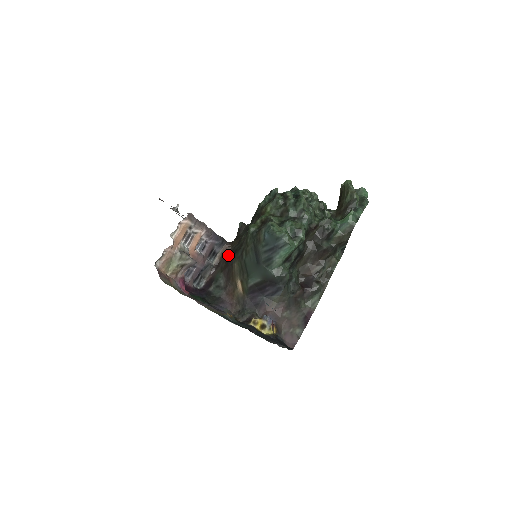
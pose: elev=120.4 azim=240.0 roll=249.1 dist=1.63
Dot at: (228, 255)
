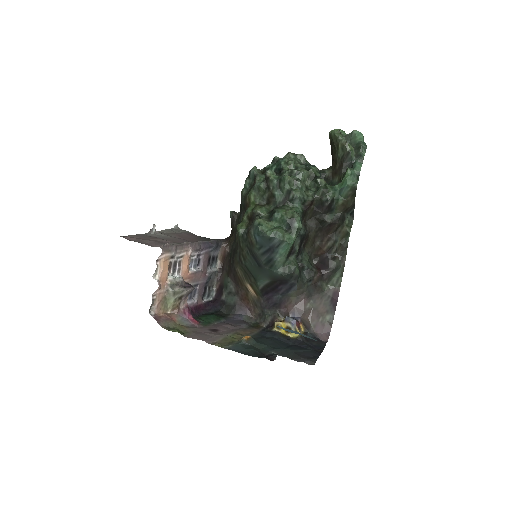
Dot at: (229, 256)
